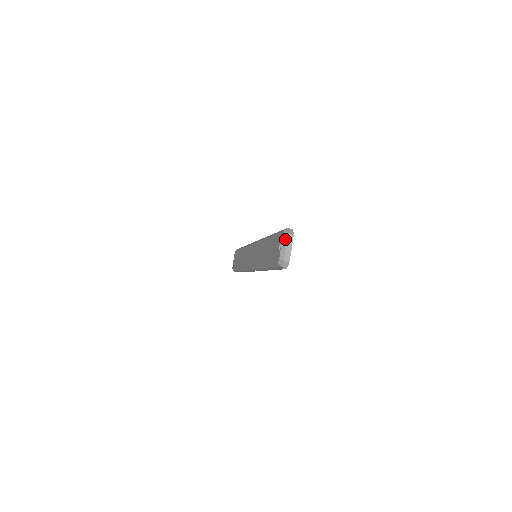
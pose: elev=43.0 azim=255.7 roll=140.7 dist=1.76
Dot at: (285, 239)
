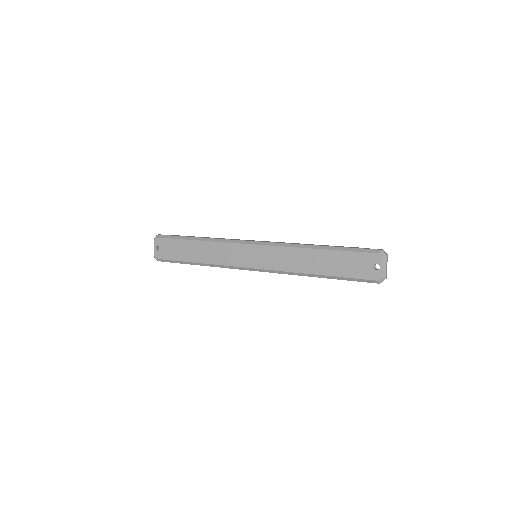
Dot at: (385, 261)
